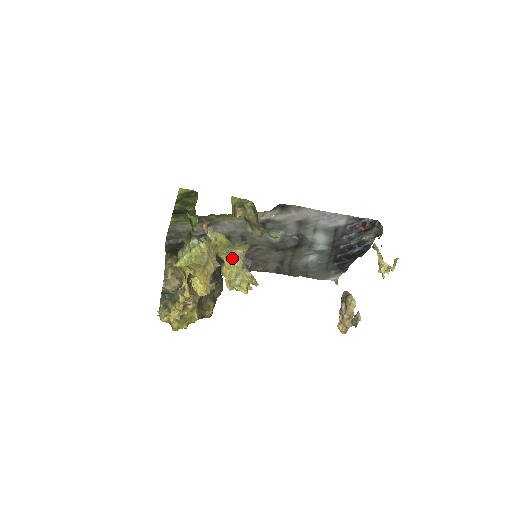
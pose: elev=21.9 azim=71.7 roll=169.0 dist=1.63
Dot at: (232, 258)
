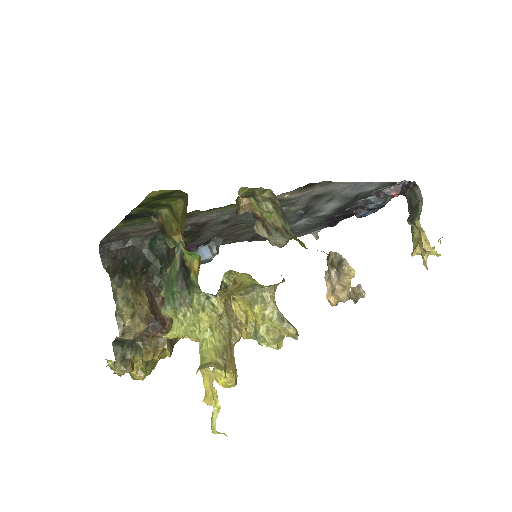
Dot at: (259, 304)
